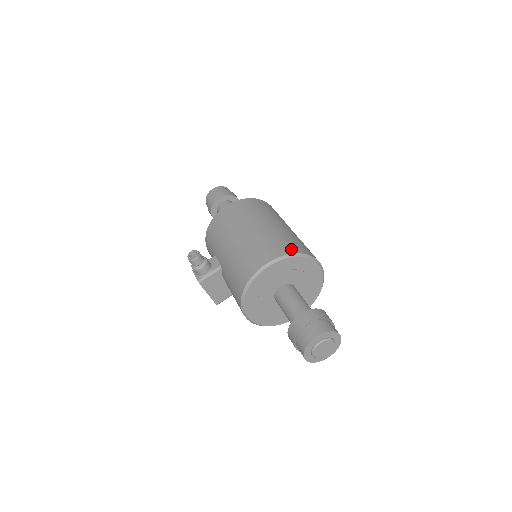
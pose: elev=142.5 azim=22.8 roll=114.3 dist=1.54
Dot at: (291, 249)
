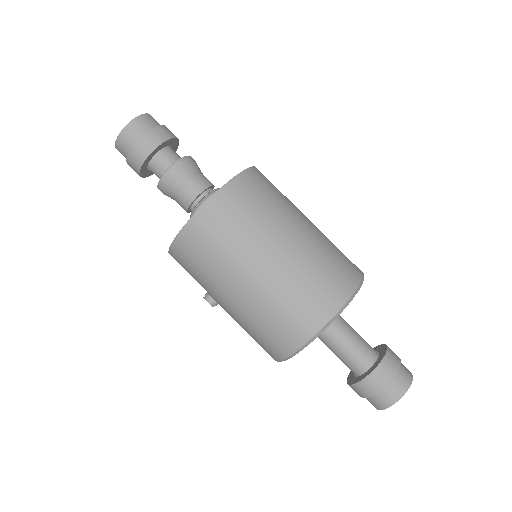
Dot at: (283, 348)
